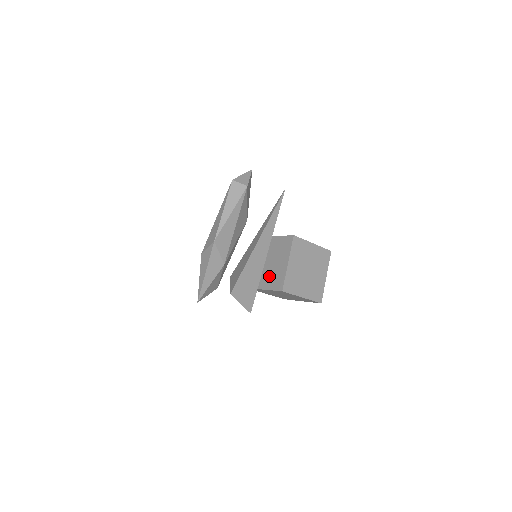
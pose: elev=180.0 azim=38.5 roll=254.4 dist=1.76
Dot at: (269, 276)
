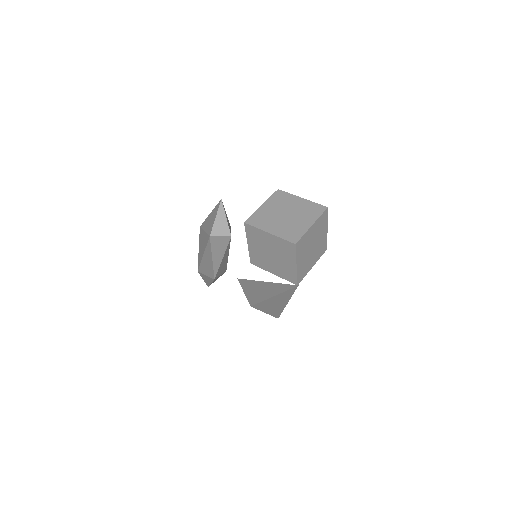
Dot at: (276, 267)
